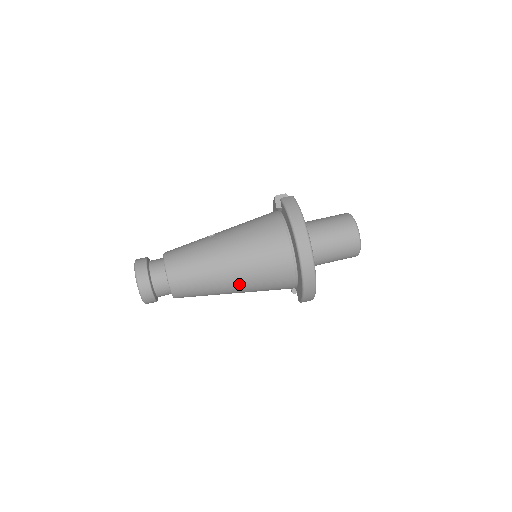
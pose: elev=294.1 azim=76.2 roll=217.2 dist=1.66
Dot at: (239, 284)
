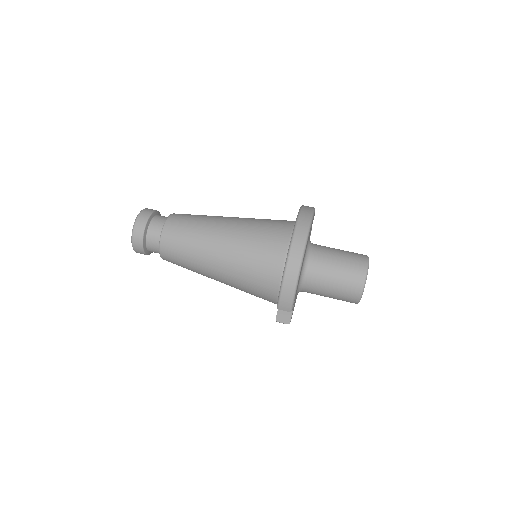
Dot at: (225, 251)
